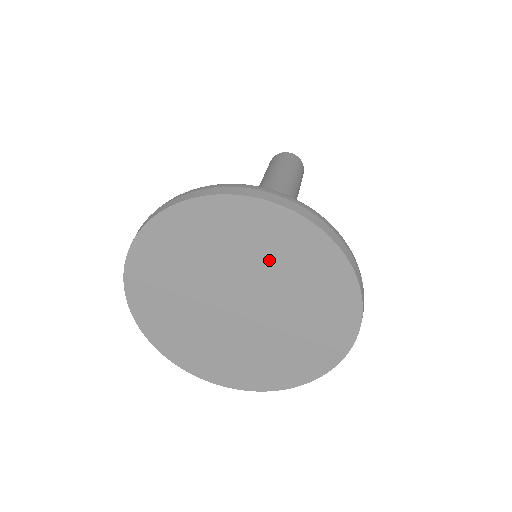
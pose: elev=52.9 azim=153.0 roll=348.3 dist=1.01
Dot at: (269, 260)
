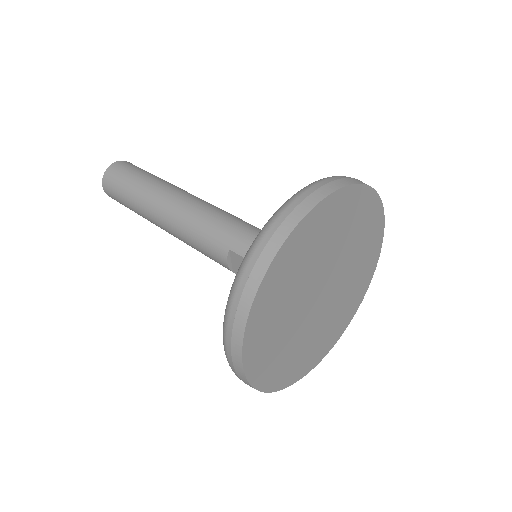
Dot at: (323, 247)
